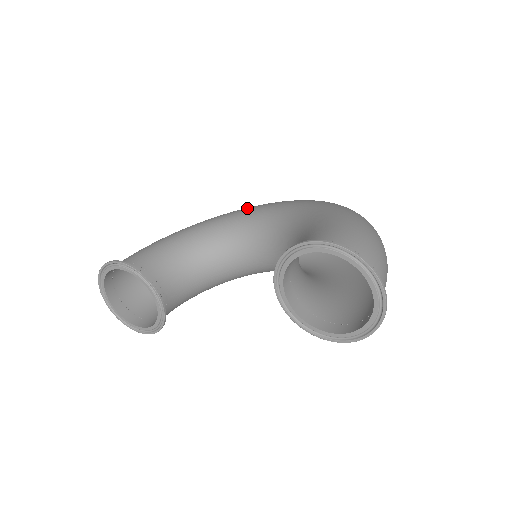
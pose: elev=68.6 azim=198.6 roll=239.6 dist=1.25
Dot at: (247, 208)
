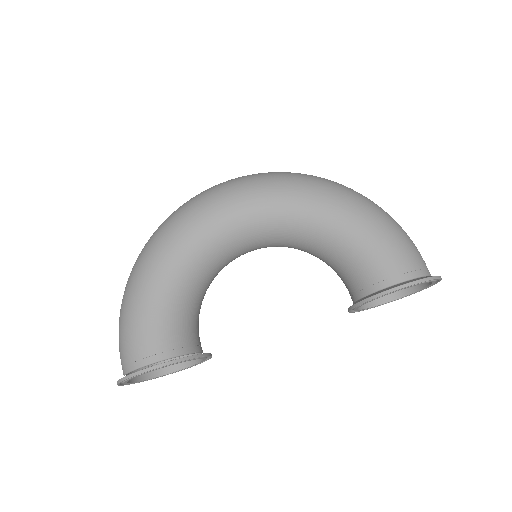
Dot at: (213, 208)
